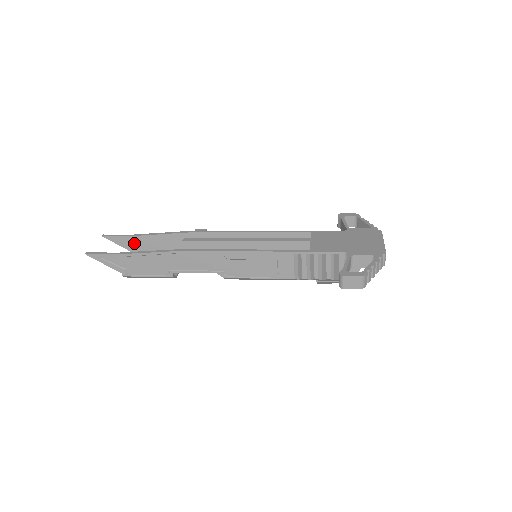
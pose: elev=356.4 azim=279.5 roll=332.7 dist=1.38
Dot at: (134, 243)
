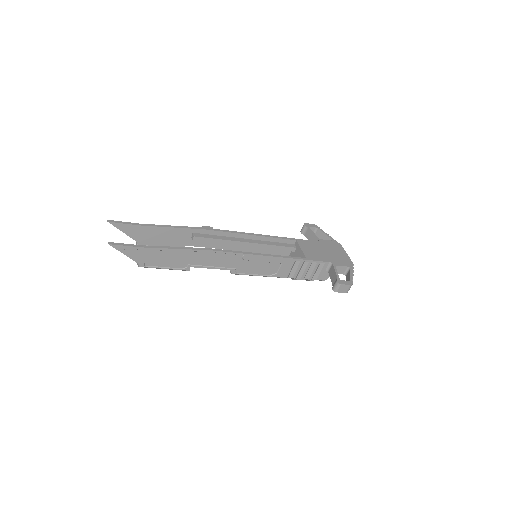
Dot at: (140, 232)
